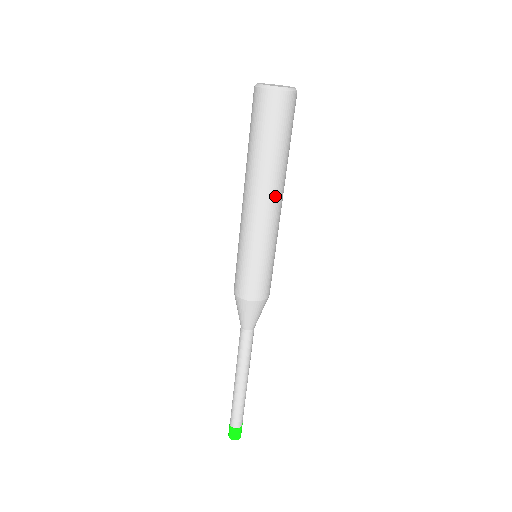
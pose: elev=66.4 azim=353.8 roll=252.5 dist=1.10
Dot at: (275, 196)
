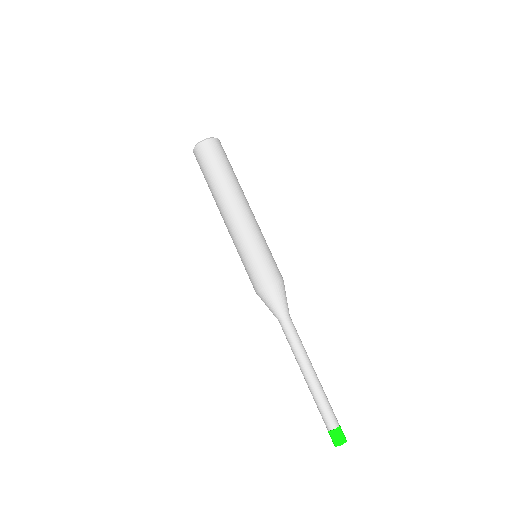
Dot at: (246, 201)
